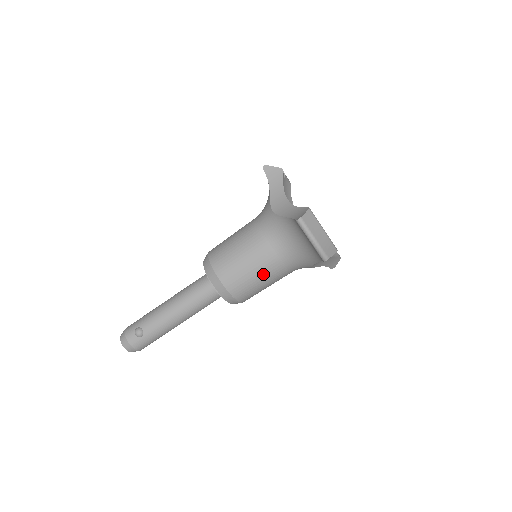
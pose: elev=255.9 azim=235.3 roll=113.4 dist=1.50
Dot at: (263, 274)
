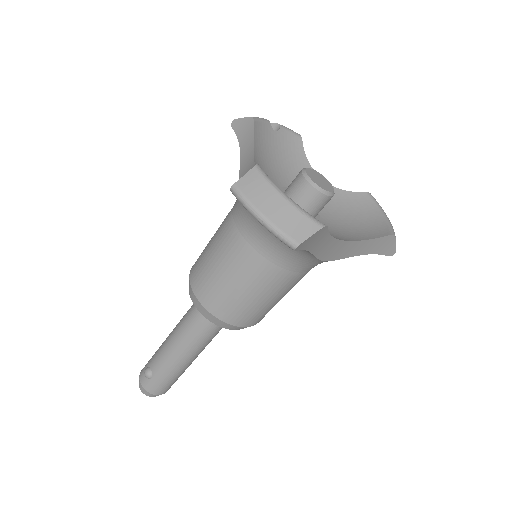
Dot at: (248, 283)
